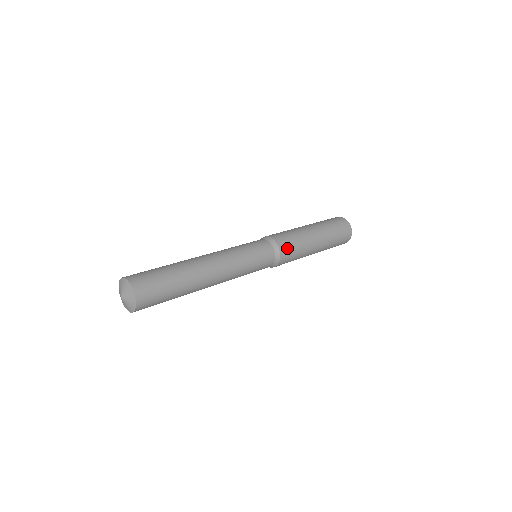
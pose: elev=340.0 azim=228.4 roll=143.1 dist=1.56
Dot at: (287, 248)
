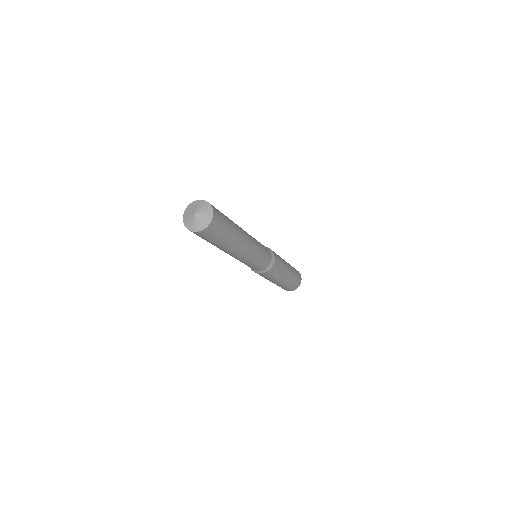
Dot at: occluded
